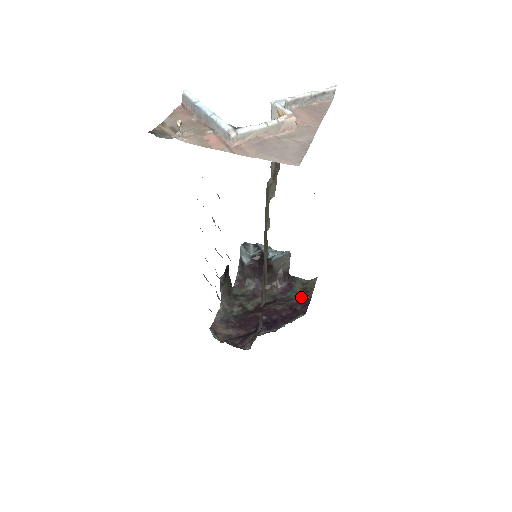
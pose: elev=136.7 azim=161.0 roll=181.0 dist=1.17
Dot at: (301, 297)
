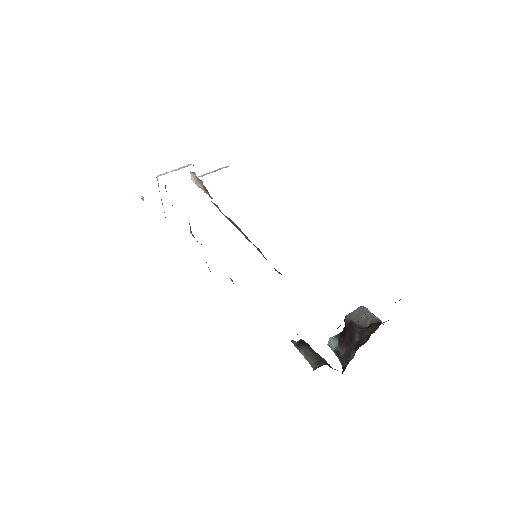
Dot at: occluded
